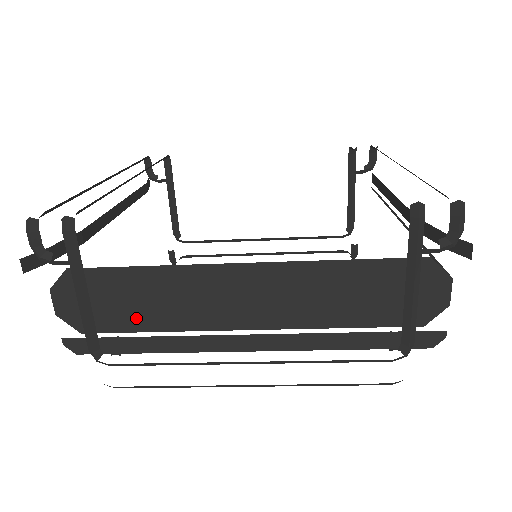
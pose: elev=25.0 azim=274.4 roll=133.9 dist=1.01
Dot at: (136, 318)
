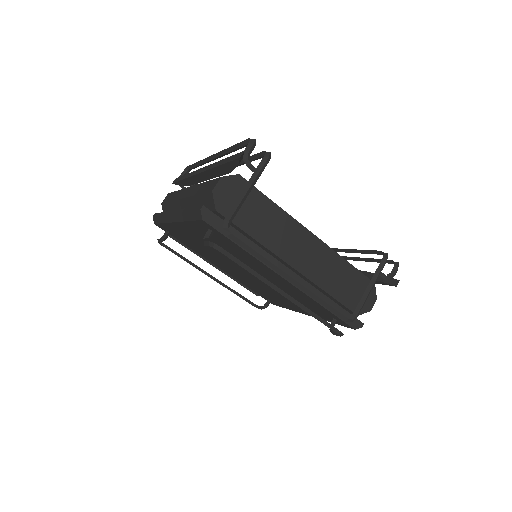
Dot at: (249, 223)
